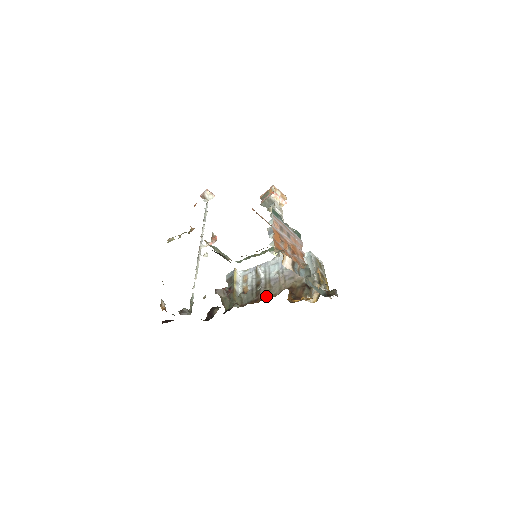
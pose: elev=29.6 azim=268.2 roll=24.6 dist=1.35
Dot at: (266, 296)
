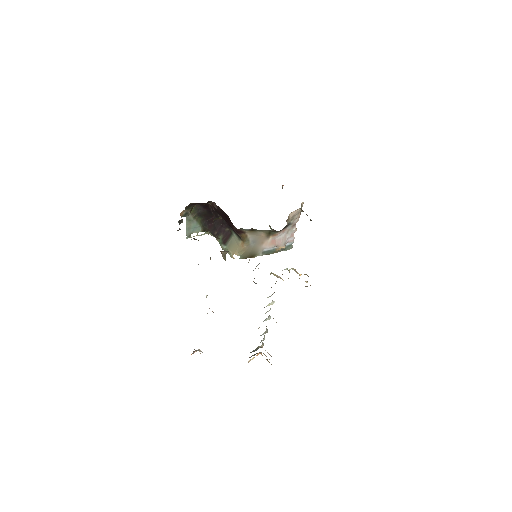
Dot at: occluded
